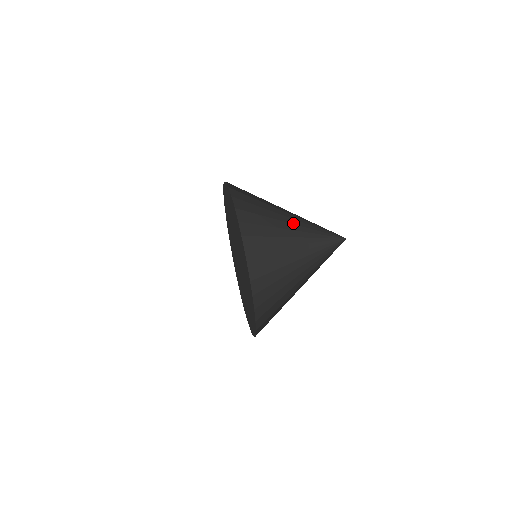
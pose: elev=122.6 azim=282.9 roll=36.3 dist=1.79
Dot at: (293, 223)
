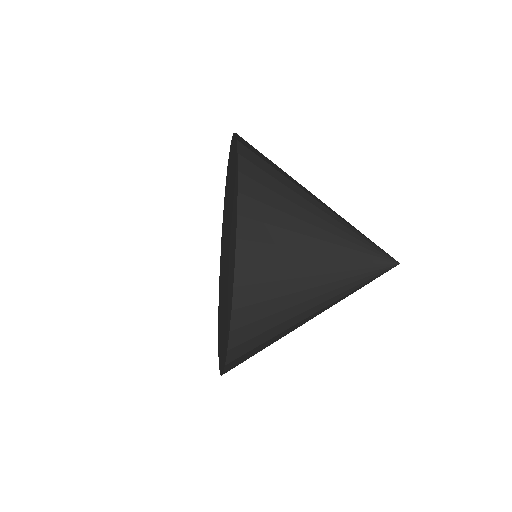
Dot at: occluded
